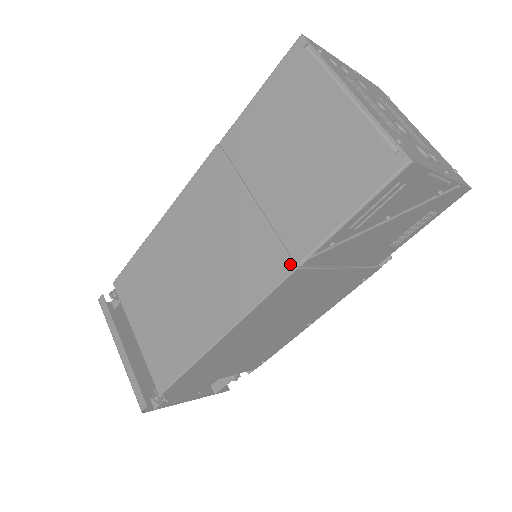
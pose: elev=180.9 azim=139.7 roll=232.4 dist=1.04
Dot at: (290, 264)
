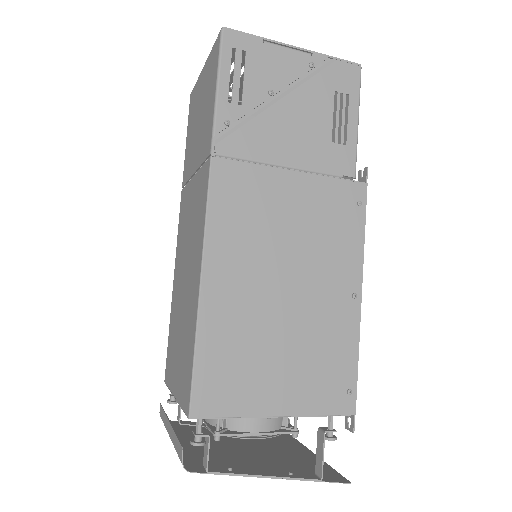
Dot at: (208, 161)
